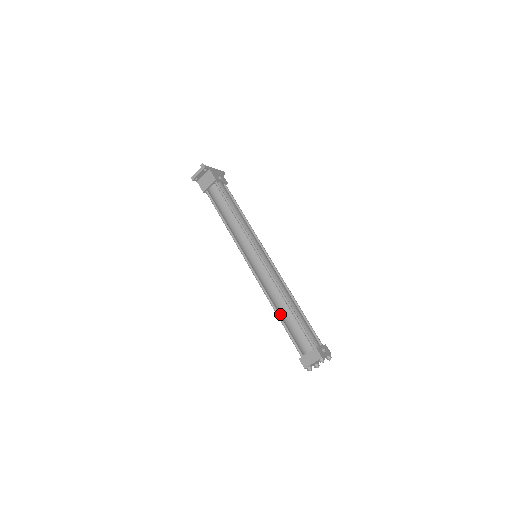
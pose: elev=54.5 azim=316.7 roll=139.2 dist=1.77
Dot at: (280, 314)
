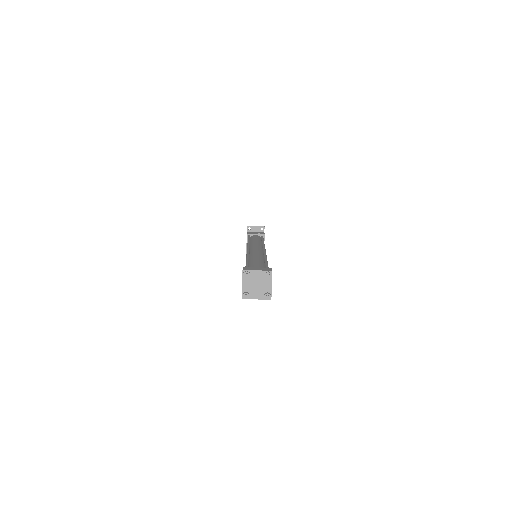
Dot at: (250, 261)
